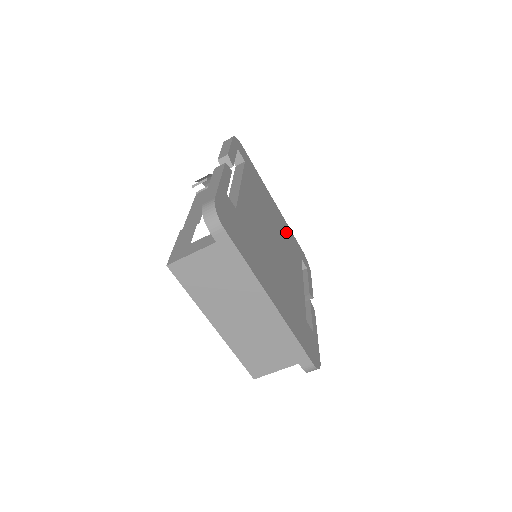
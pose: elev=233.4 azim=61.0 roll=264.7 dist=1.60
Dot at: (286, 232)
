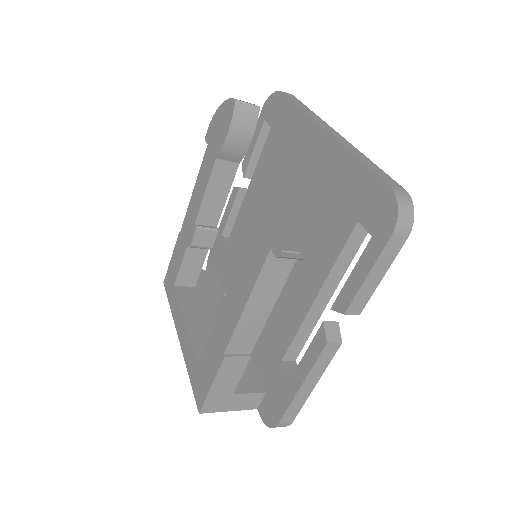
Dot at: occluded
